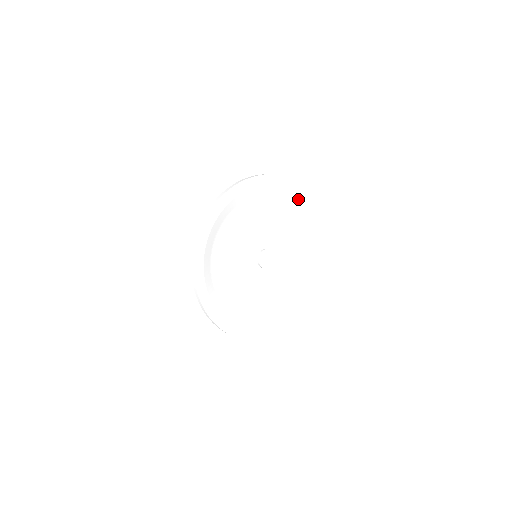
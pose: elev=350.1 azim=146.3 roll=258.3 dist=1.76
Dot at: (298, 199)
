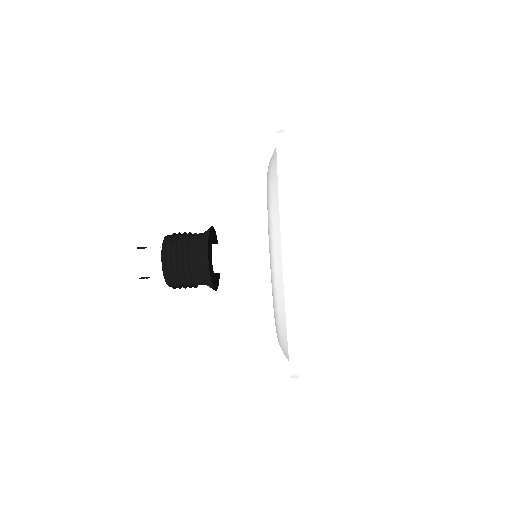
Dot at: occluded
